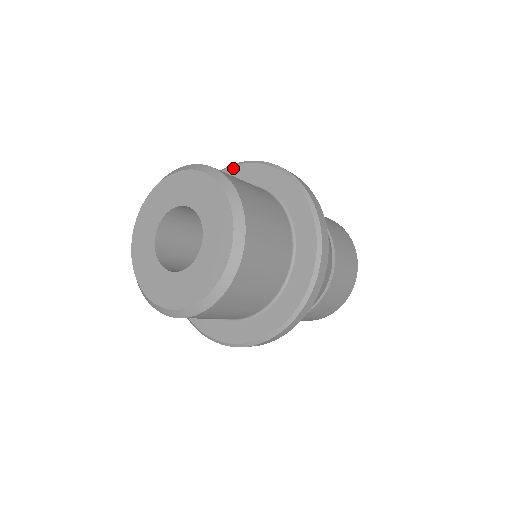
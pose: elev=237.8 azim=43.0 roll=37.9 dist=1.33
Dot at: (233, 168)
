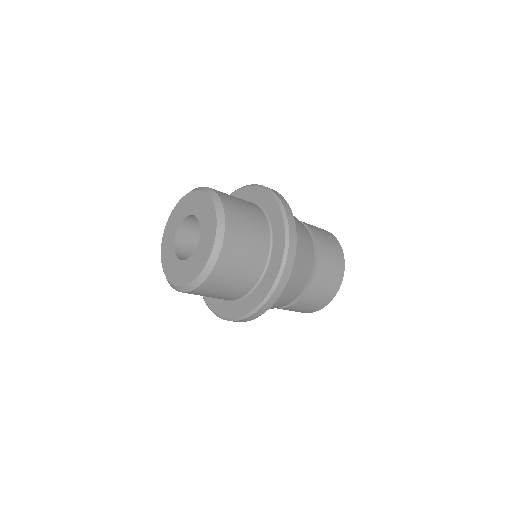
Dot at: occluded
